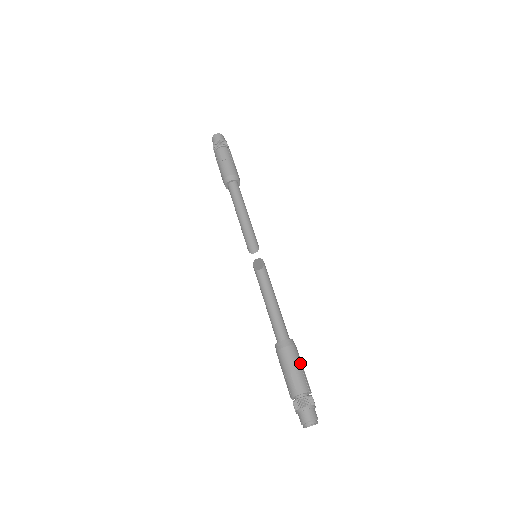
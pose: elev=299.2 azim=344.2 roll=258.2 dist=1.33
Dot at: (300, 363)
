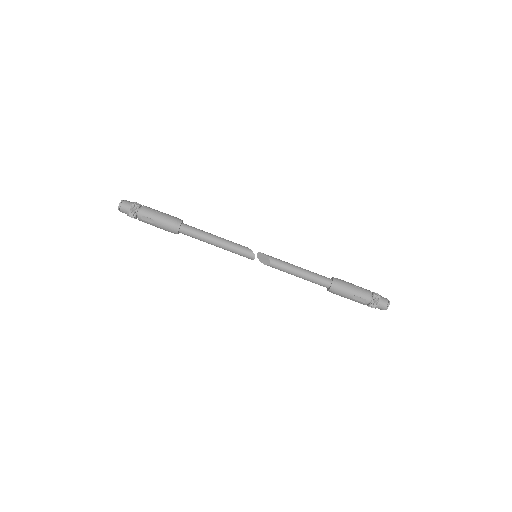
Dot at: (351, 288)
